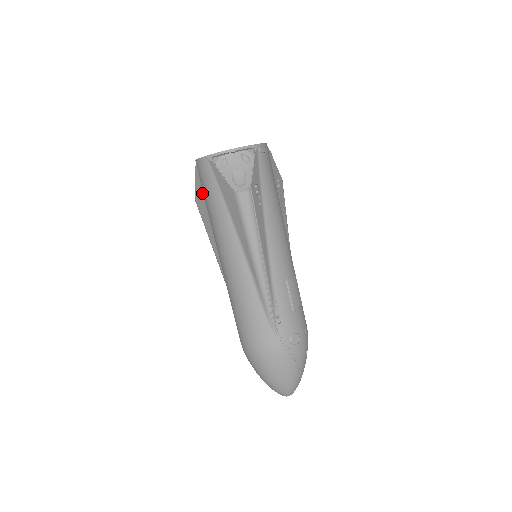
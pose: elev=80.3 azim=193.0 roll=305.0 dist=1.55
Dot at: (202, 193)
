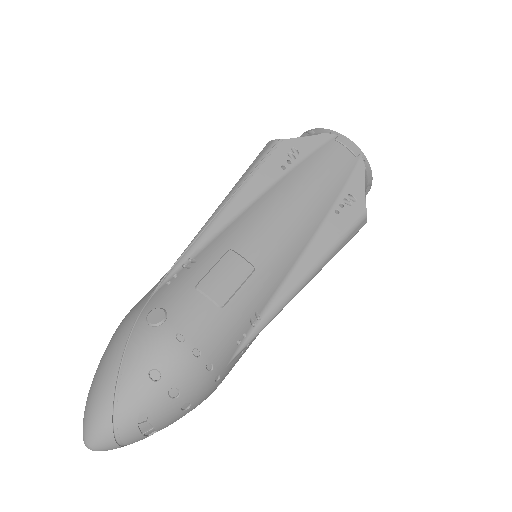
Dot at: occluded
